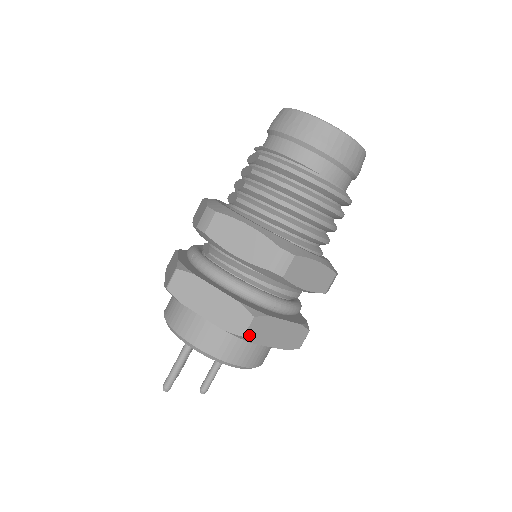
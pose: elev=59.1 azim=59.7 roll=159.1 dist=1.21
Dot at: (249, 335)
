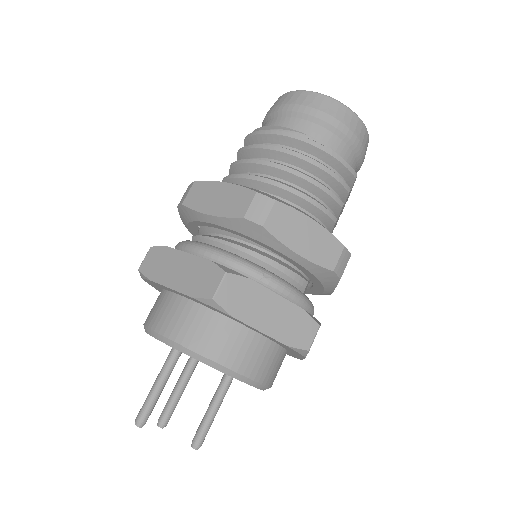
Dot at: (222, 300)
